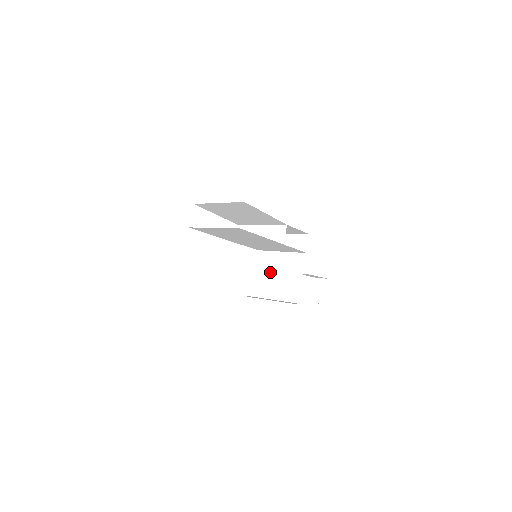
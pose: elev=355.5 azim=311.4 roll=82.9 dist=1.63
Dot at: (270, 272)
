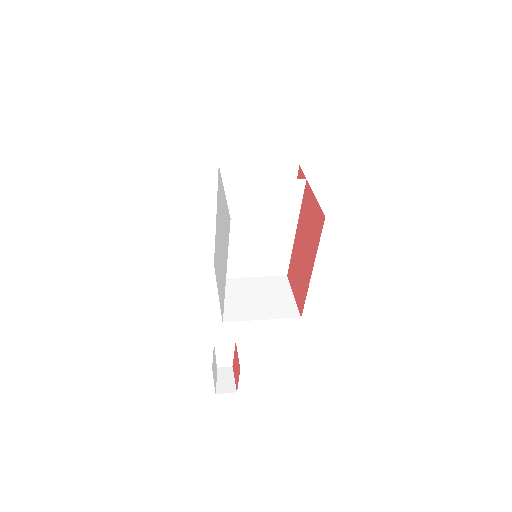
Dot at: (245, 295)
